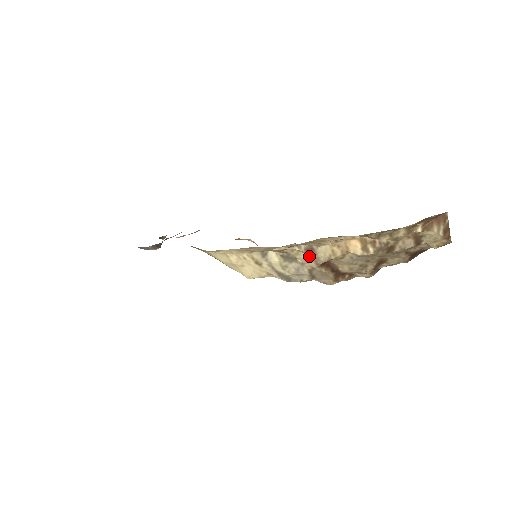
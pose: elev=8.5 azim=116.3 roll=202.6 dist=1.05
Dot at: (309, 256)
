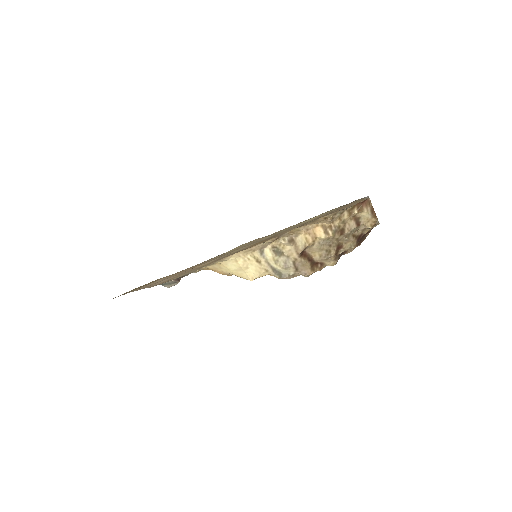
Dot at: (291, 247)
